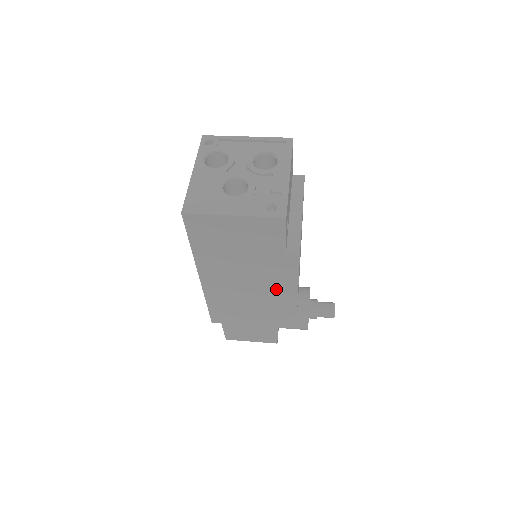
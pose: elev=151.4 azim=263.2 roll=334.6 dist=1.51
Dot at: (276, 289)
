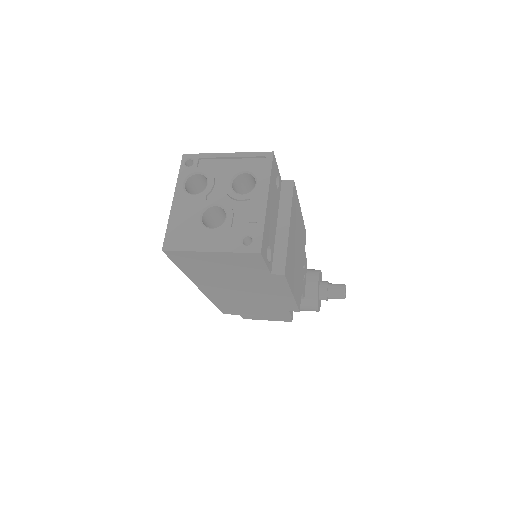
Dot at: (272, 295)
